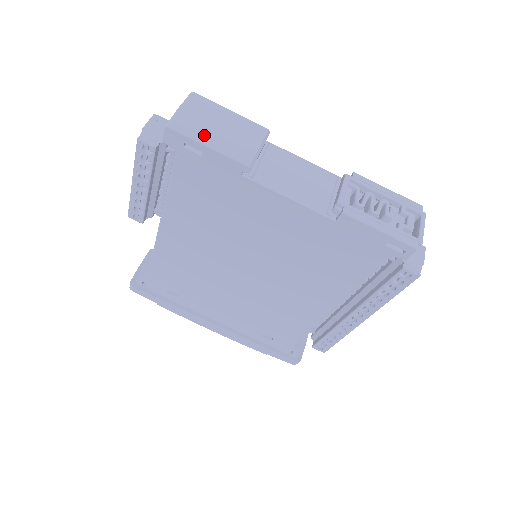
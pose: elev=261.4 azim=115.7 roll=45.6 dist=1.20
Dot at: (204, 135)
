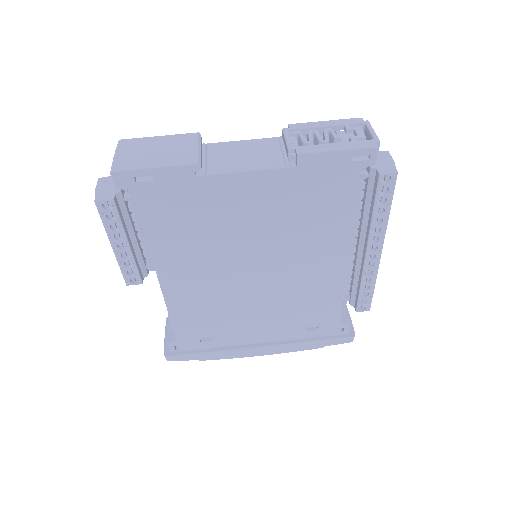
Dot at: (146, 162)
